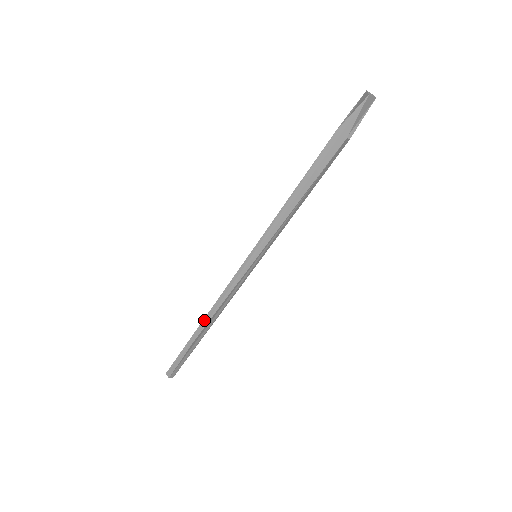
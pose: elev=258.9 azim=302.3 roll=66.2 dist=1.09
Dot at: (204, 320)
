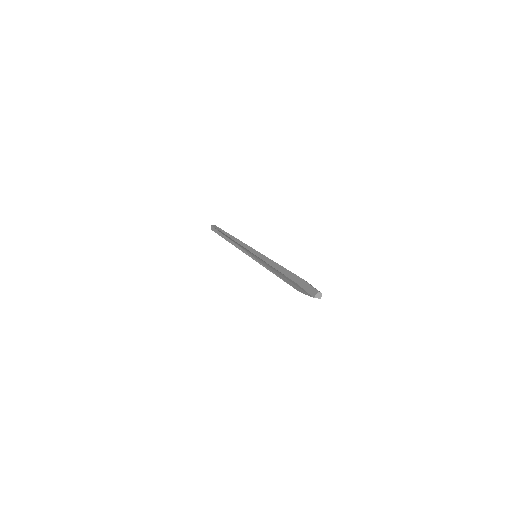
Dot at: (230, 238)
